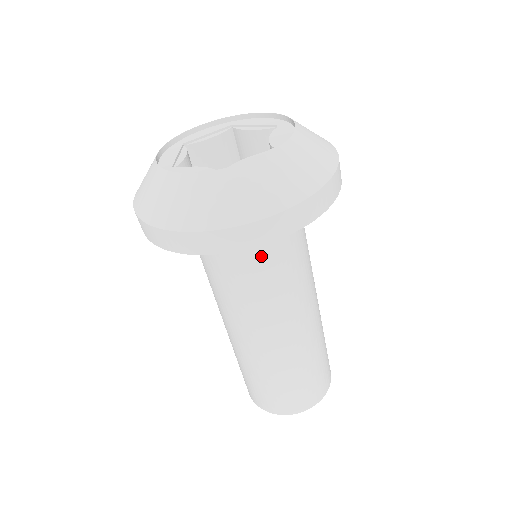
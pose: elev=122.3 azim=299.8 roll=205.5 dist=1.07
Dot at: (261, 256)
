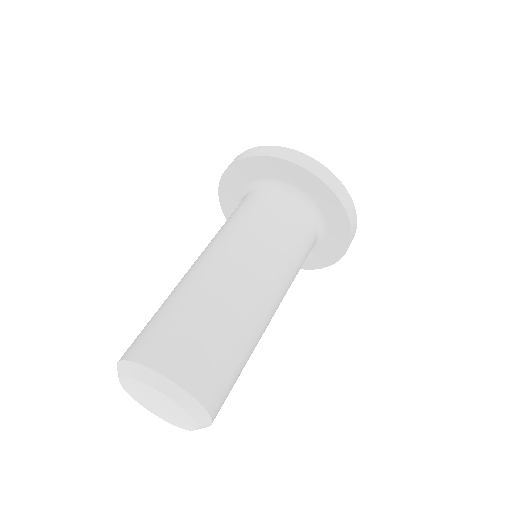
Dot at: (254, 203)
